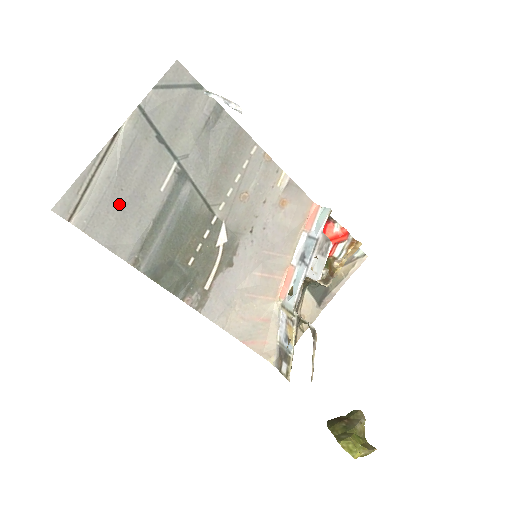
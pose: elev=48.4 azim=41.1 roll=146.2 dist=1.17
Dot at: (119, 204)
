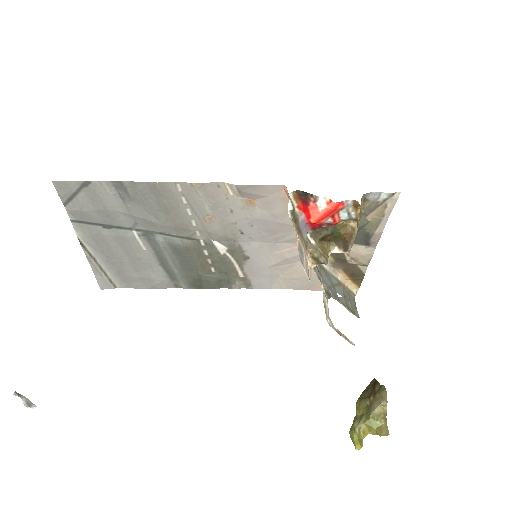
Dot at: (130, 269)
